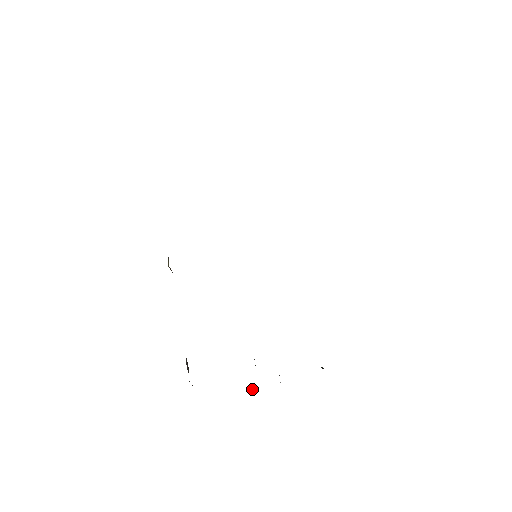
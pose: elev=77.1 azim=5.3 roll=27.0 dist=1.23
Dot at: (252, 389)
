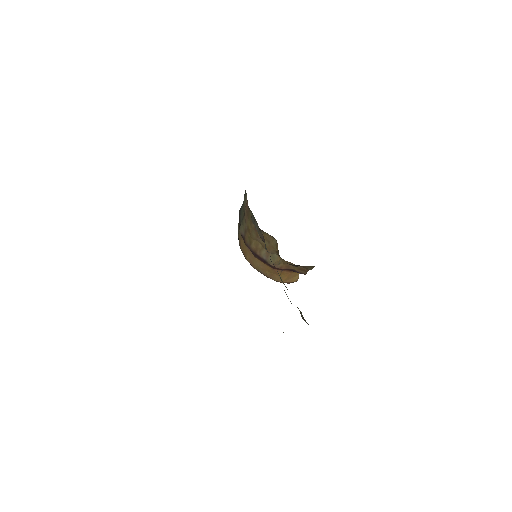
Dot at: occluded
